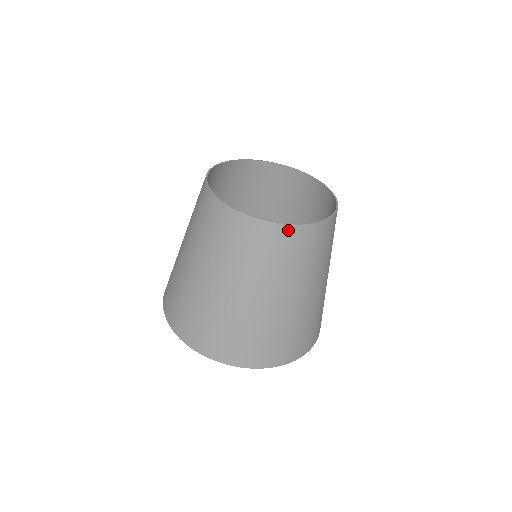
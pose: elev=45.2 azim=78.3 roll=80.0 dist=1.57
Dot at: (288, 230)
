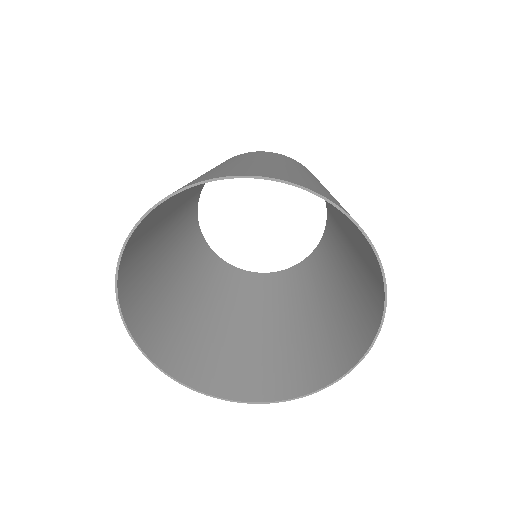
Dot at: (281, 155)
